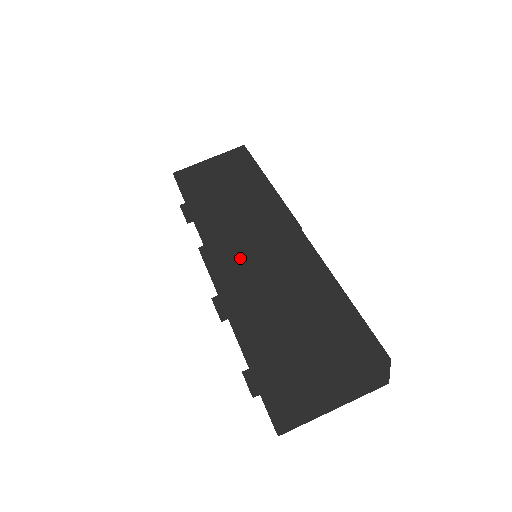
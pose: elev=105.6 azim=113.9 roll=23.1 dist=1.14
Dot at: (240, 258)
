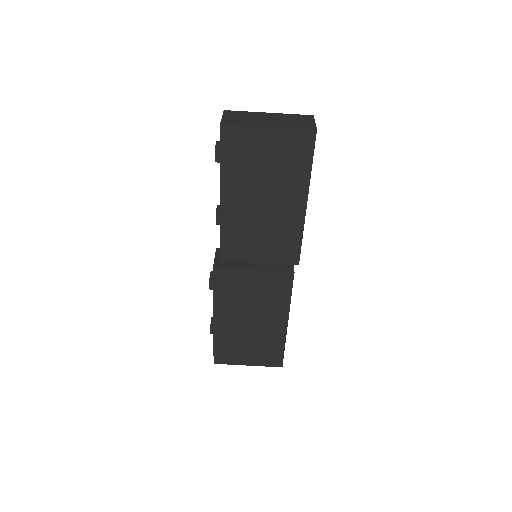
Dot at: (239, 283)
